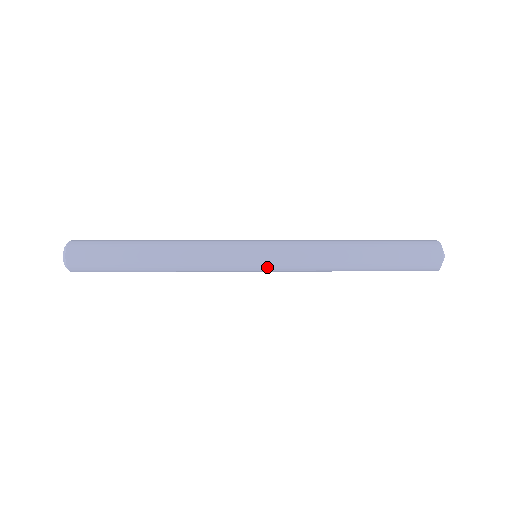
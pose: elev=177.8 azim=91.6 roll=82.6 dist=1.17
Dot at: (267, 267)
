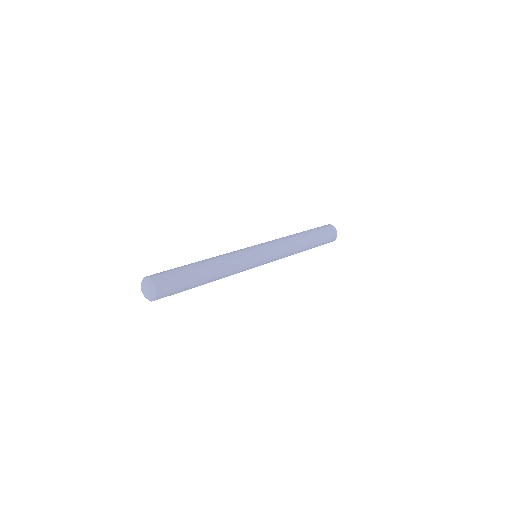
Dot at: (266, 263)
